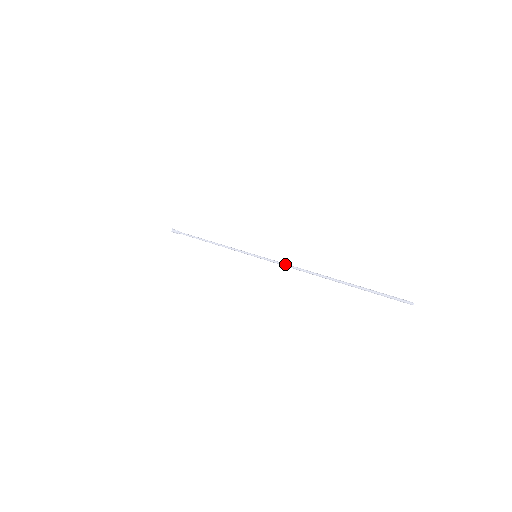
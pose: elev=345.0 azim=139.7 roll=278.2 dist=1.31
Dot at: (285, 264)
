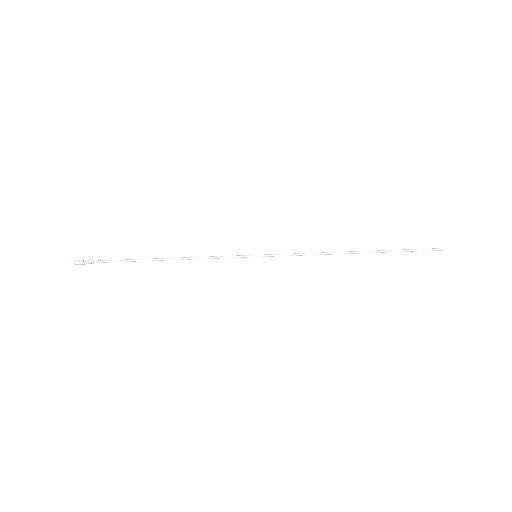
Dot at: occluded
